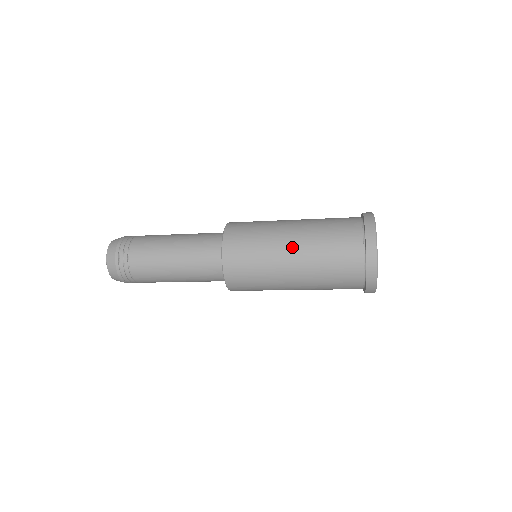
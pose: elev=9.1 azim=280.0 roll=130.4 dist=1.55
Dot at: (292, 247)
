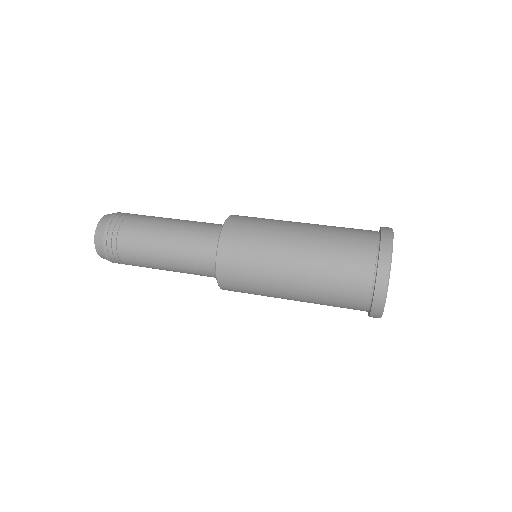
Dot at: (292, 290)
